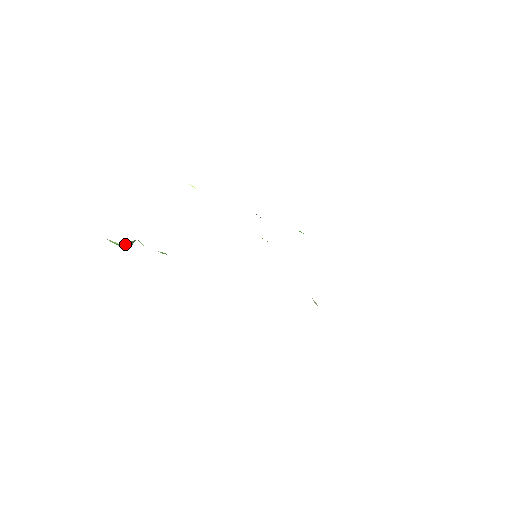
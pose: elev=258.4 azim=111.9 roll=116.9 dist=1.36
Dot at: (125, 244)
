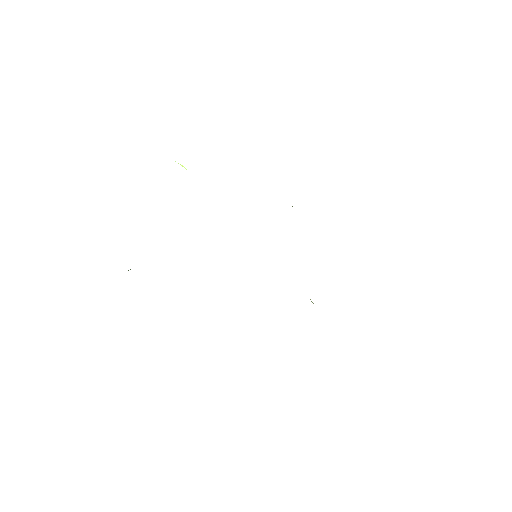
Dot at: occluded
